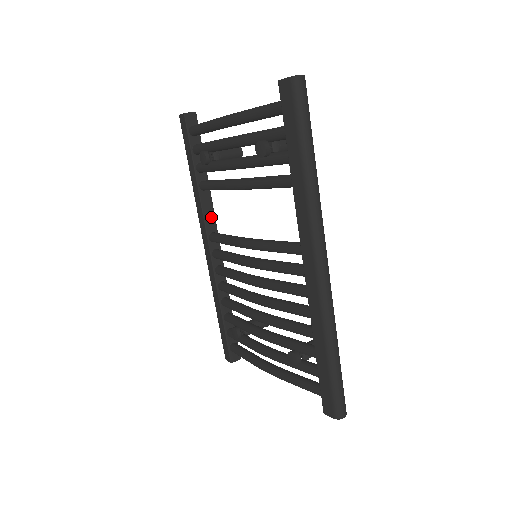
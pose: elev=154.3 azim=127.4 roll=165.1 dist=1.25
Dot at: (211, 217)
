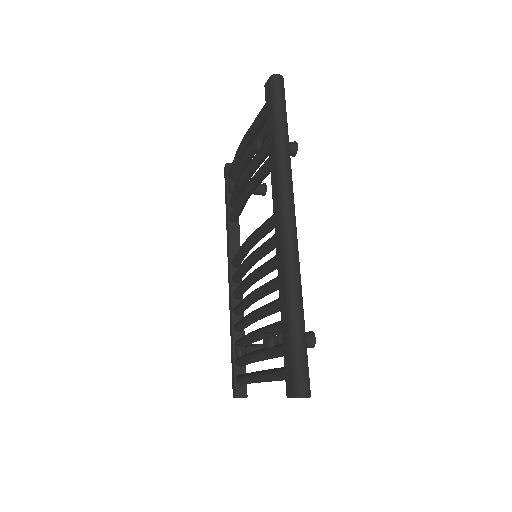
Dot at: (236, 246)
